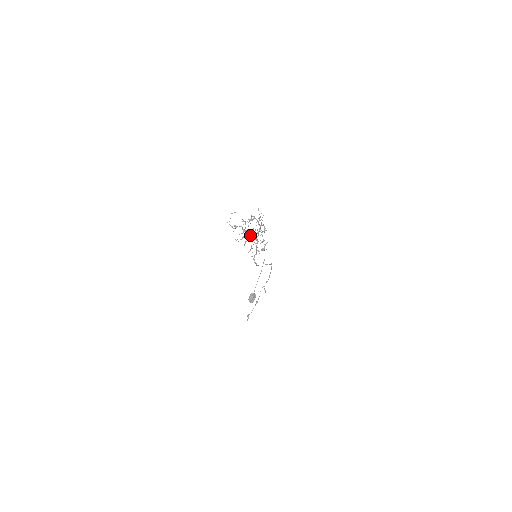
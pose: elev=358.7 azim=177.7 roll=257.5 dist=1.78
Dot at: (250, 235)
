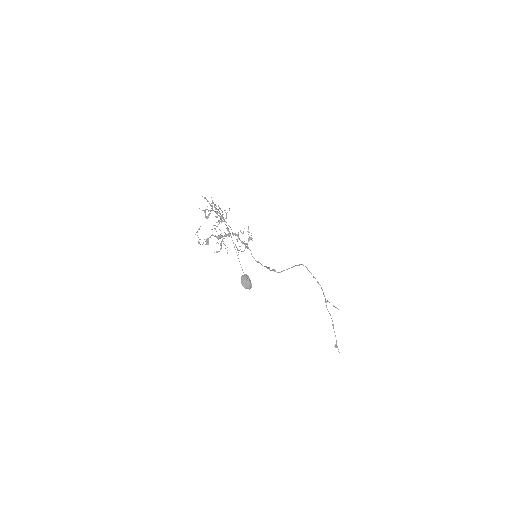
Dot at: (226, 236)
